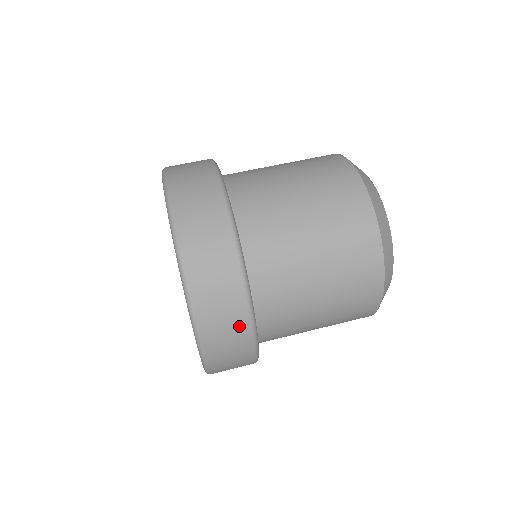
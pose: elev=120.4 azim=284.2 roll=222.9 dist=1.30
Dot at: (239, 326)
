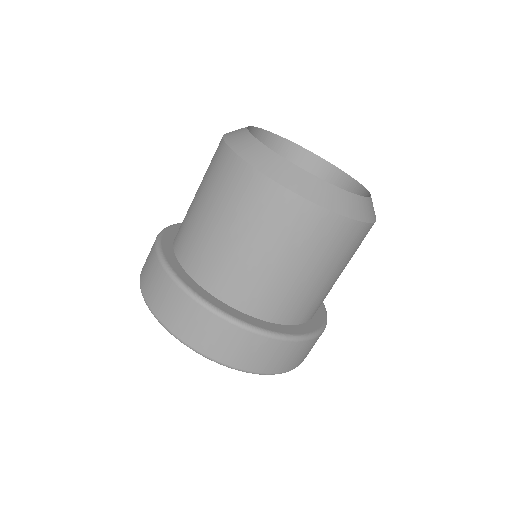
Dot at: (247, 341)
